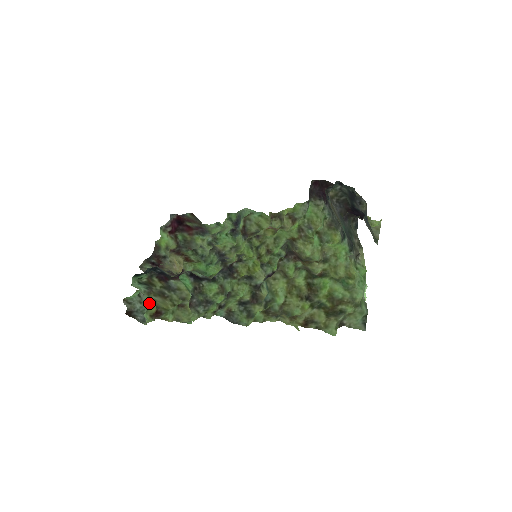
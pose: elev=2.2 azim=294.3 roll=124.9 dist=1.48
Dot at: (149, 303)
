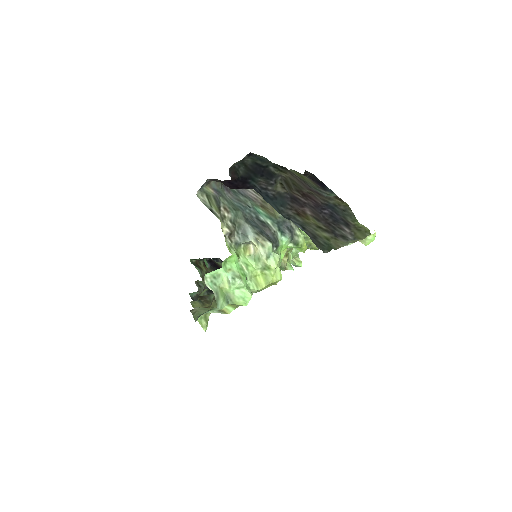
Dot at: occluded
